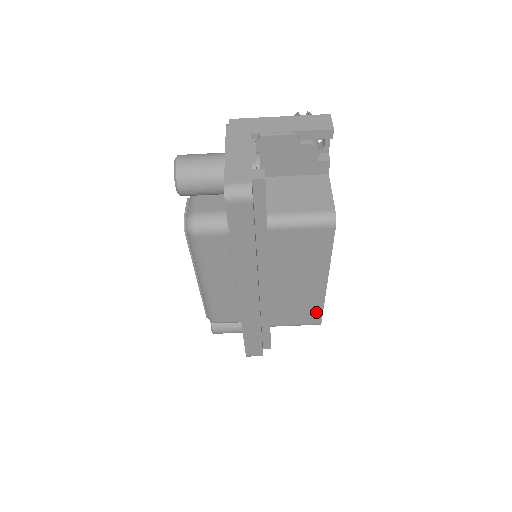
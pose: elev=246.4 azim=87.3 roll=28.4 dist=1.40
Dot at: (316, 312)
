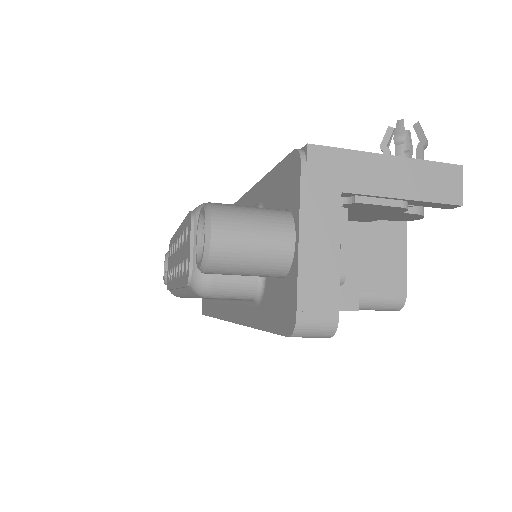
Dot at: occluded
